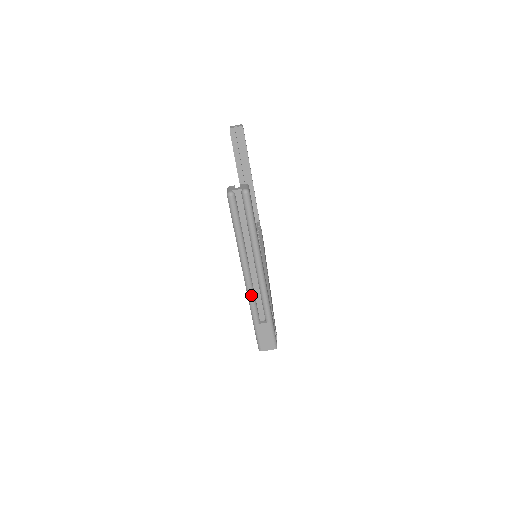
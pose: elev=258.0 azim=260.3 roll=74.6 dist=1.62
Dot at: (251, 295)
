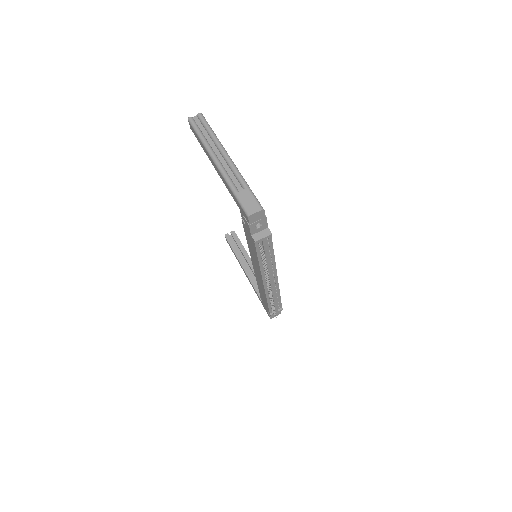
Dot at: (224, 172)
